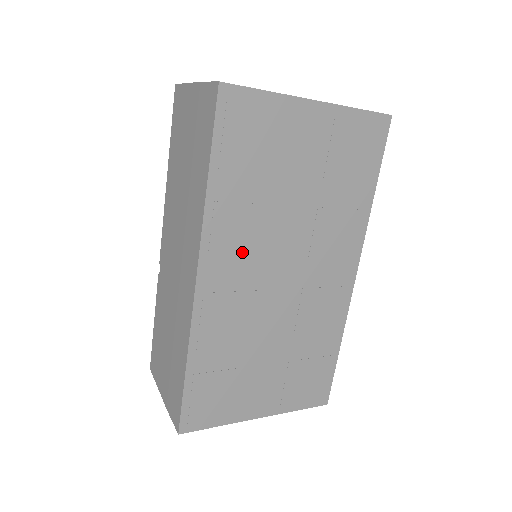
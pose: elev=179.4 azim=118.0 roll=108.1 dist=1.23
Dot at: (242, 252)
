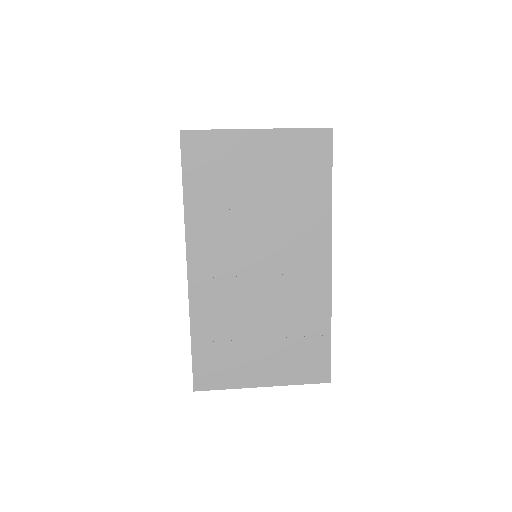
Dot at: (220, 247)
